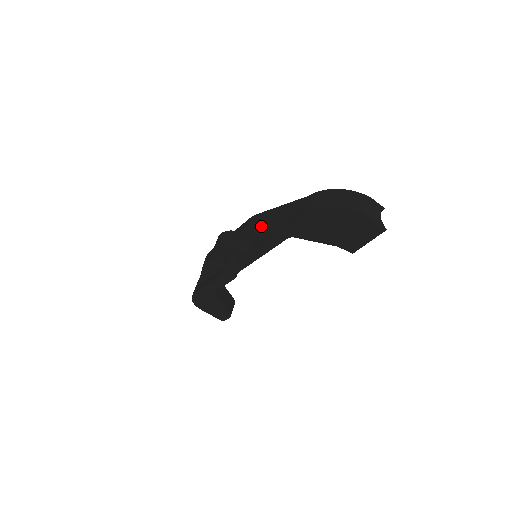
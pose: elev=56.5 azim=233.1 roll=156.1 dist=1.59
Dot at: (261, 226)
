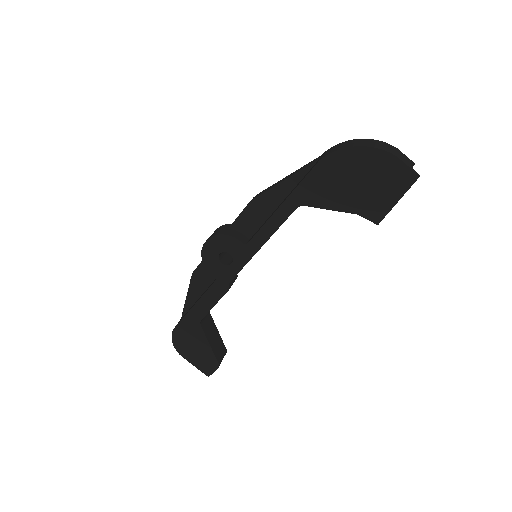
Dot at: (264, 202)
